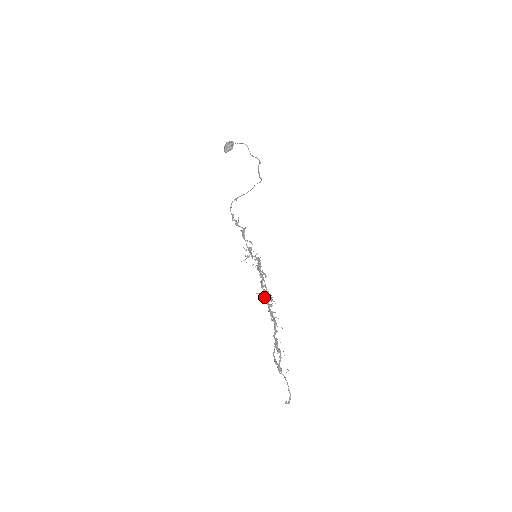
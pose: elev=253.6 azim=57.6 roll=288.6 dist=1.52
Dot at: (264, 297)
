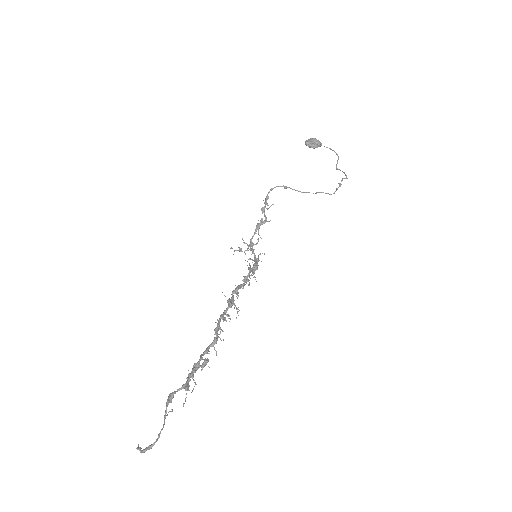
Dot at: (230, 303)
